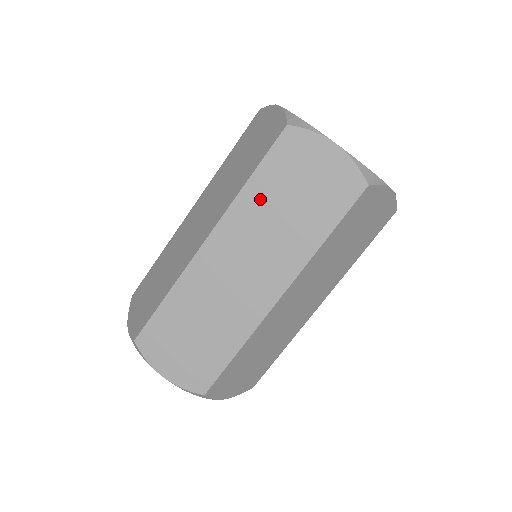
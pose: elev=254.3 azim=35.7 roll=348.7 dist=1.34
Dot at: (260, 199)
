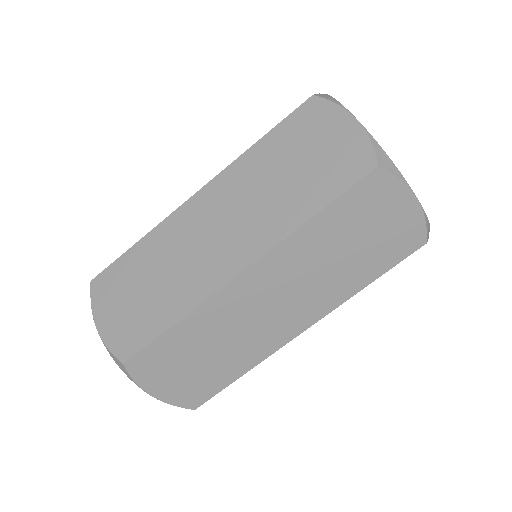
Dot at: (261, 162)
